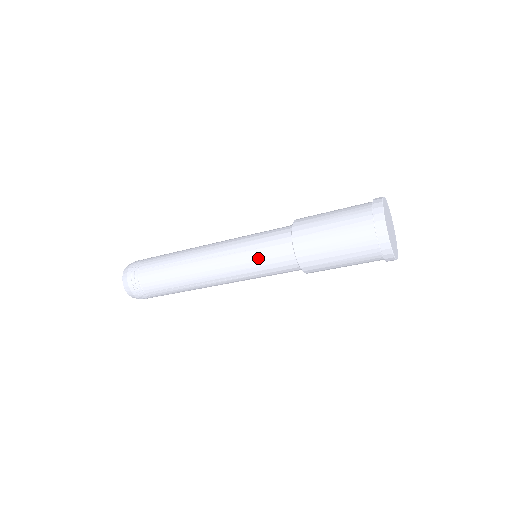
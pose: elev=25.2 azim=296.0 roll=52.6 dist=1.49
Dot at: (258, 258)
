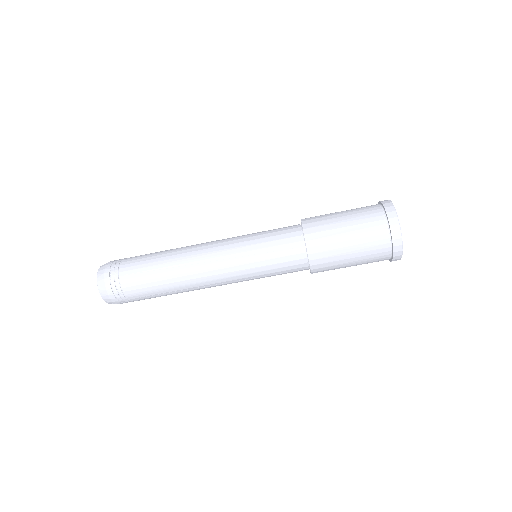
Dot at: (262, 236)
